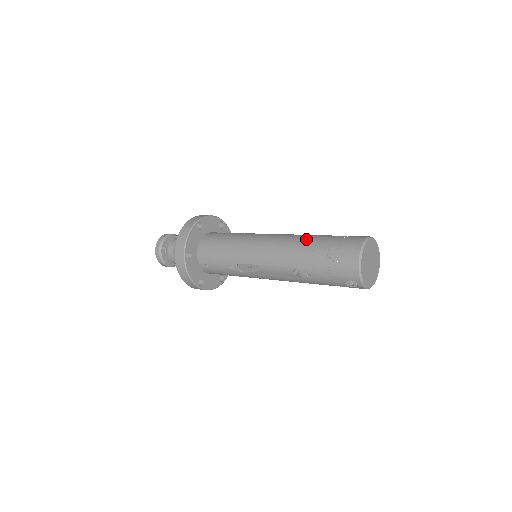
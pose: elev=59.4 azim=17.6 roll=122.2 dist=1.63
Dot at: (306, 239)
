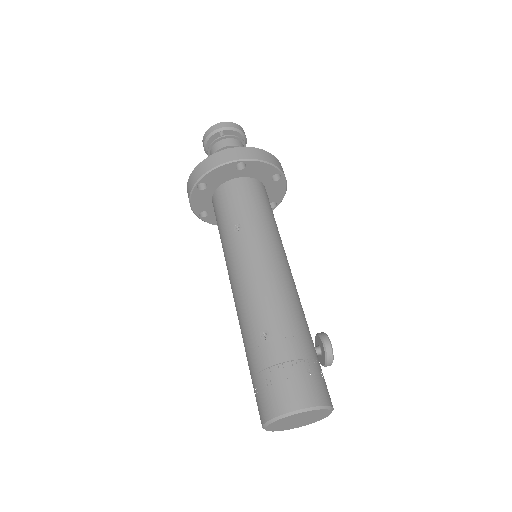
Dot at: (248, 335)
